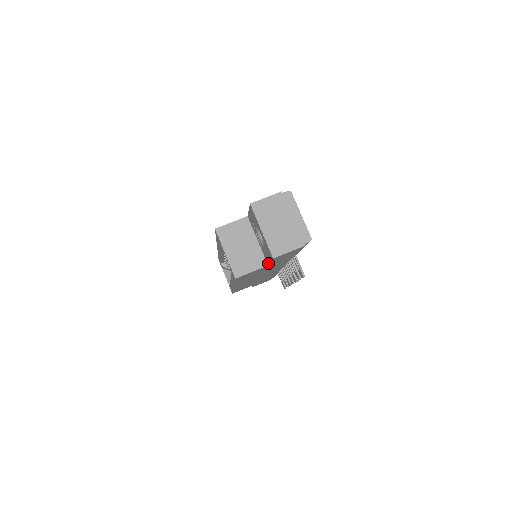
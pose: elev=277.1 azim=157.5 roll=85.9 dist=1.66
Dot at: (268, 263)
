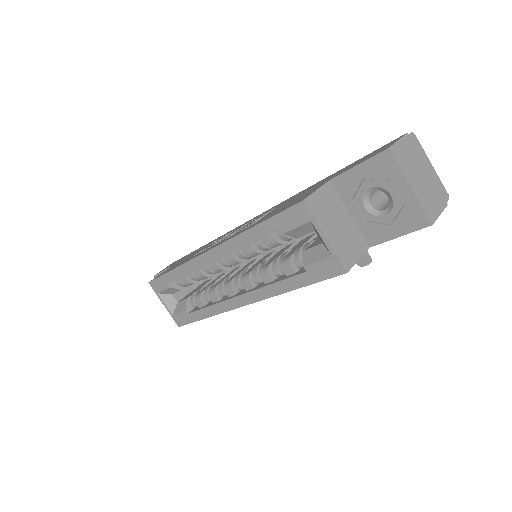
Dot at: (377, 243)
